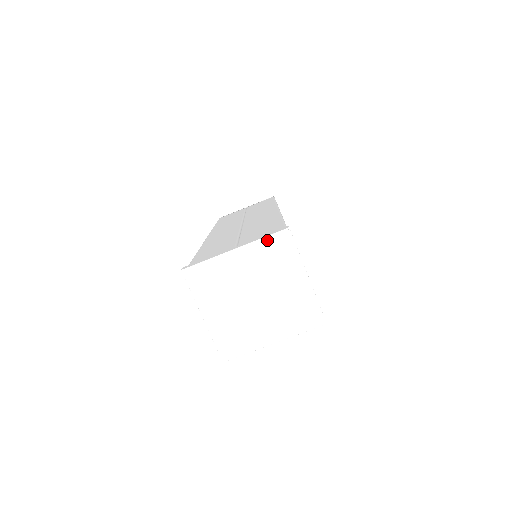
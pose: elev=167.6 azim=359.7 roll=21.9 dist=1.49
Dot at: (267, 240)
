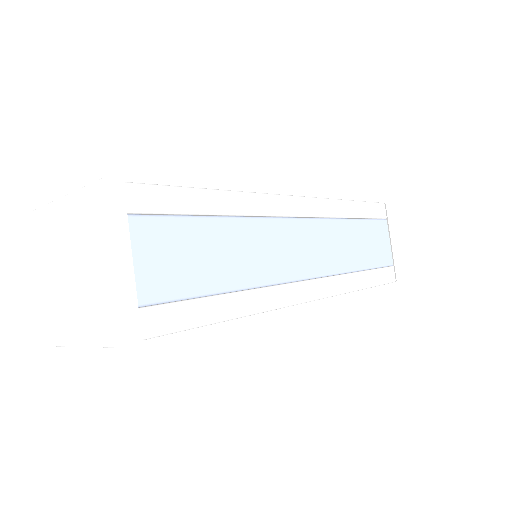
Dot at: (87, 190)
